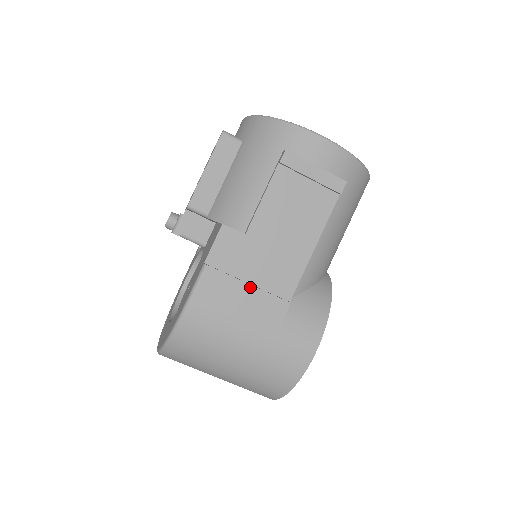
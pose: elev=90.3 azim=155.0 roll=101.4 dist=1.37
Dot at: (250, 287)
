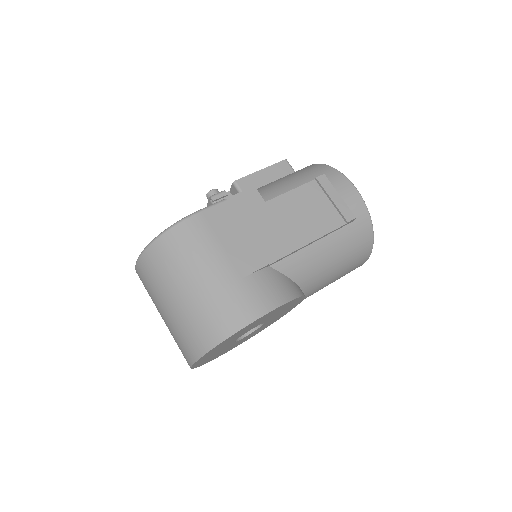
Dot at: (247, 233)
